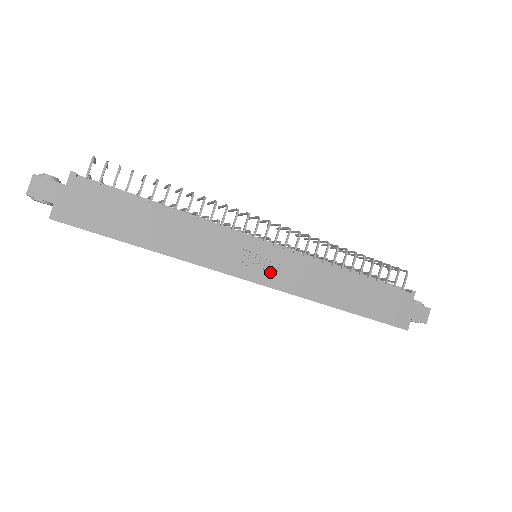
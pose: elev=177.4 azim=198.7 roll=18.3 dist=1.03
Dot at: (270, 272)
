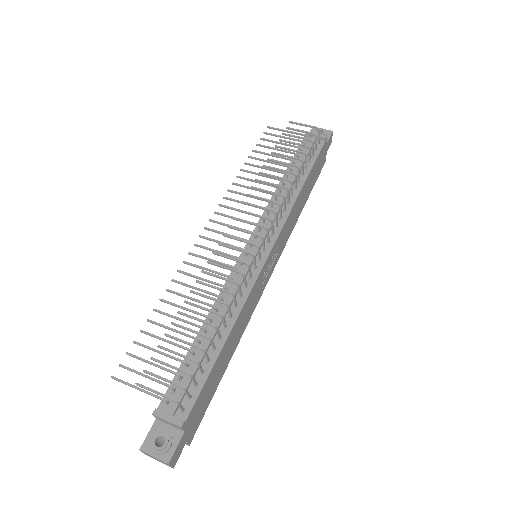
Dot at: (276, 257)
